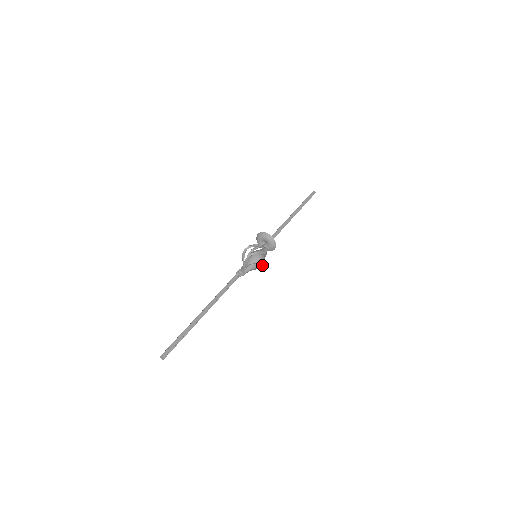
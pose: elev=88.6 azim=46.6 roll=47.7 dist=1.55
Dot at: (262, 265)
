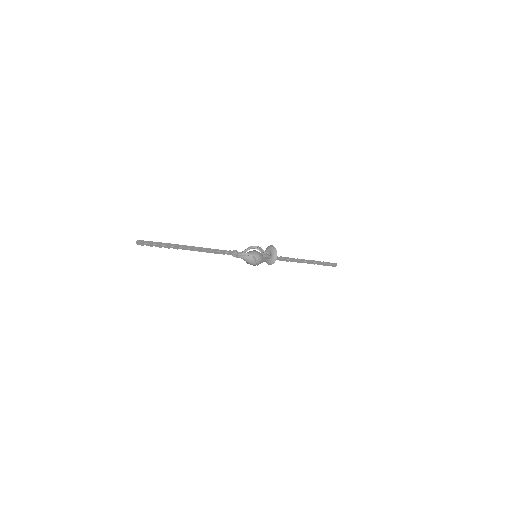
Dot at: (257, 261)
